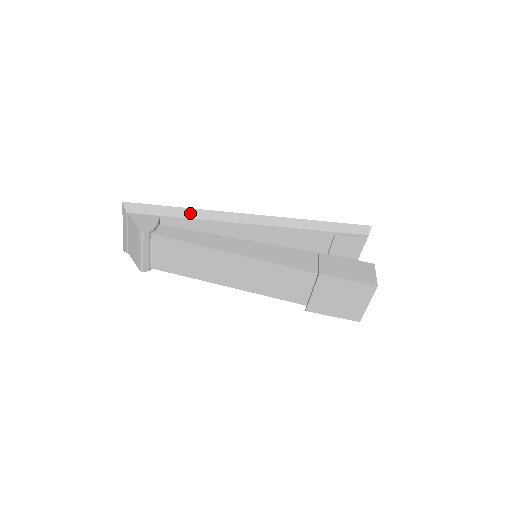
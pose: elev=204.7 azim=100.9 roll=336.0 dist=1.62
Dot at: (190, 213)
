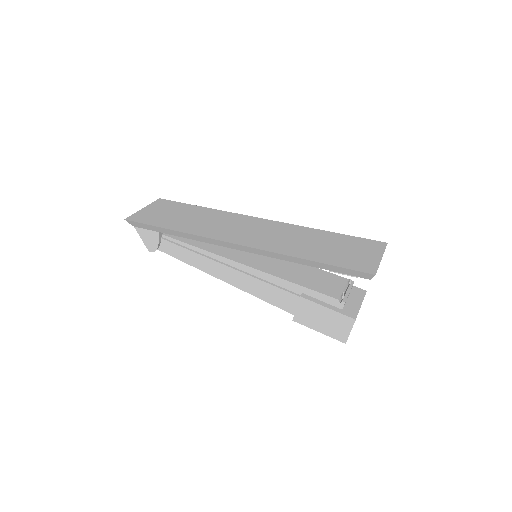
Dot at: (180, 234)
